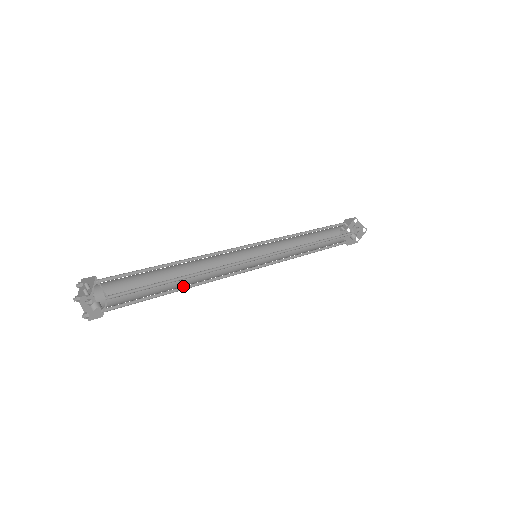
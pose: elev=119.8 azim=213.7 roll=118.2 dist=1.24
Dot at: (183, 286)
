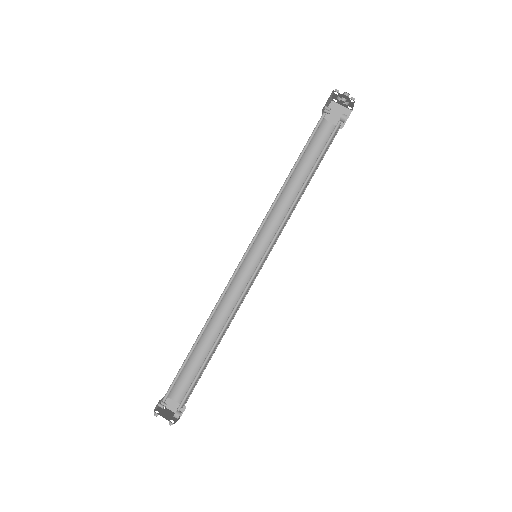
Dot at: occluded
